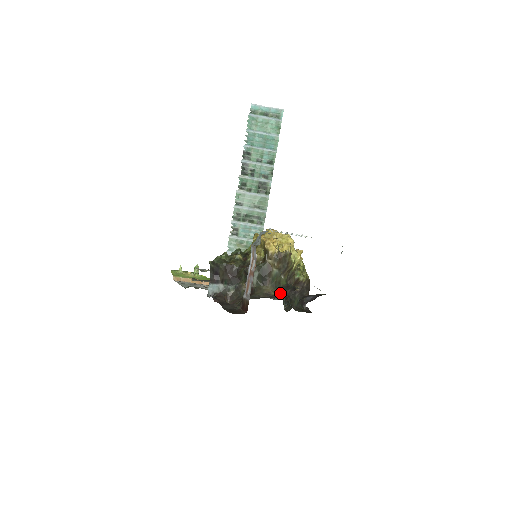
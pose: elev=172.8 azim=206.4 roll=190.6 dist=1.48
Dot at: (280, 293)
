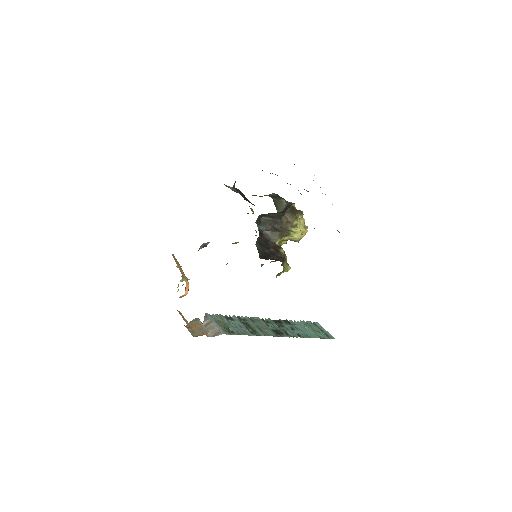
Dot at: occluded
